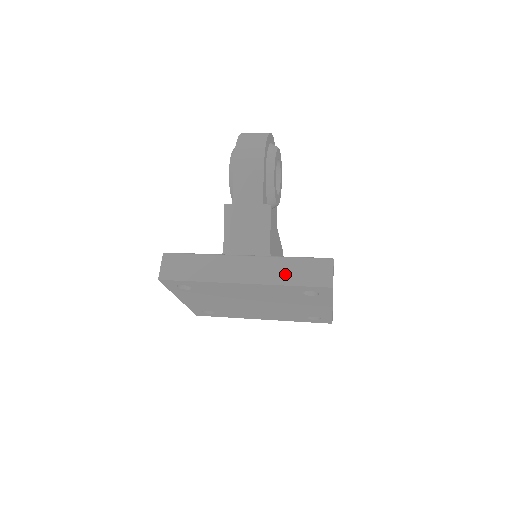
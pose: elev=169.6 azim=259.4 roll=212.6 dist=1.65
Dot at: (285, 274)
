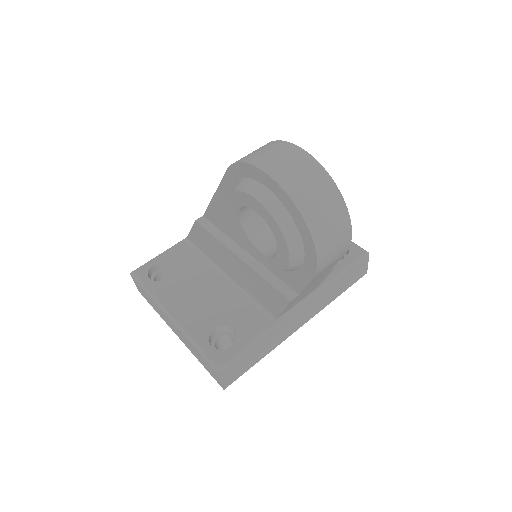
Dot at: (334, 293)
